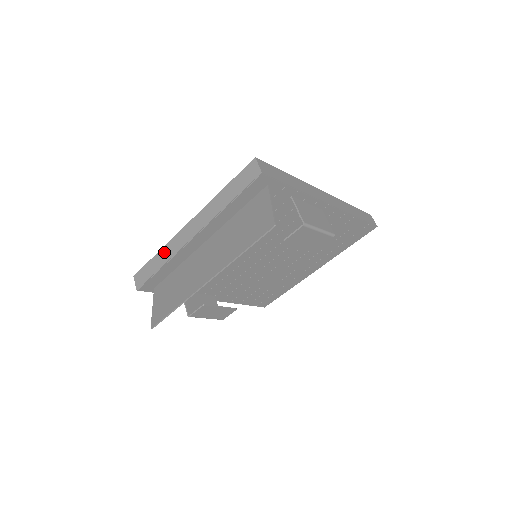
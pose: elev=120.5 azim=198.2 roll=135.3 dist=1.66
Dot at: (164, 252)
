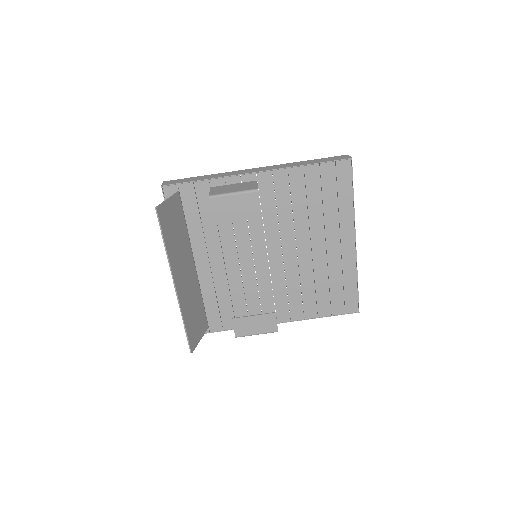
Dot at: occluded
